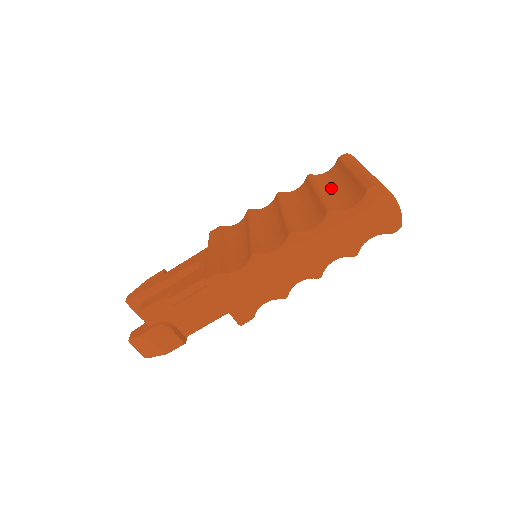
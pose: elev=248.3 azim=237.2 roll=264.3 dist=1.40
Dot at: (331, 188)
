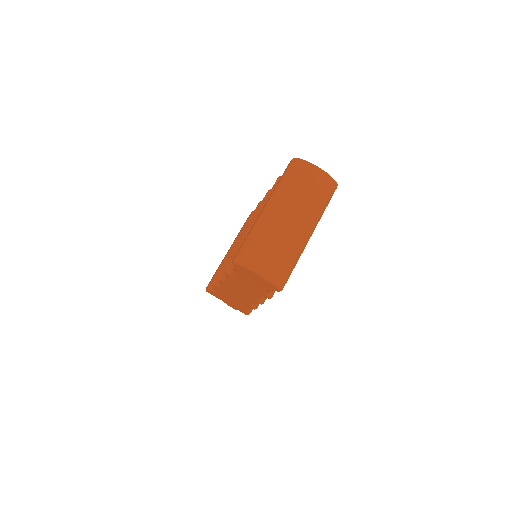
Dot at: occluded
